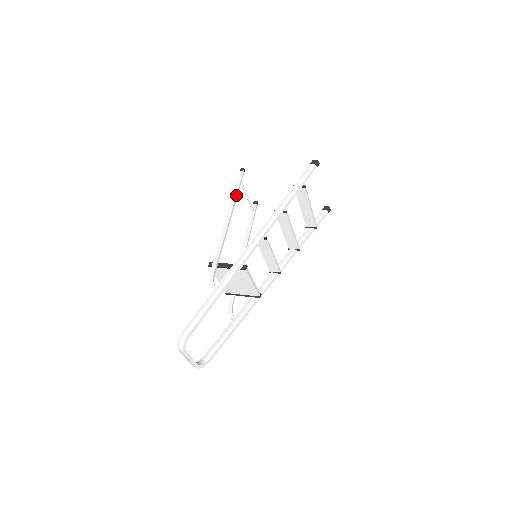
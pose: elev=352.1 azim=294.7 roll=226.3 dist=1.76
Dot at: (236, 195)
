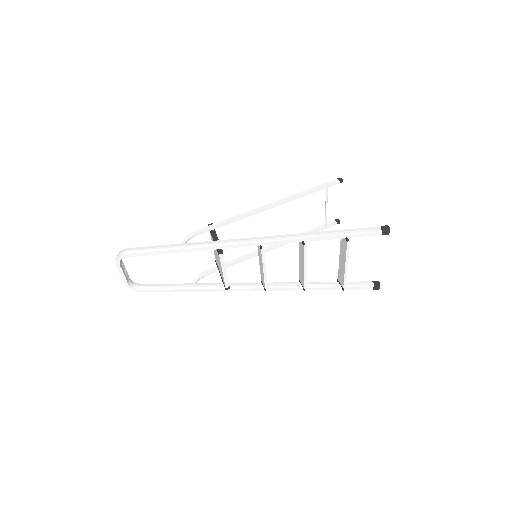
Dot at: (303, 194)
